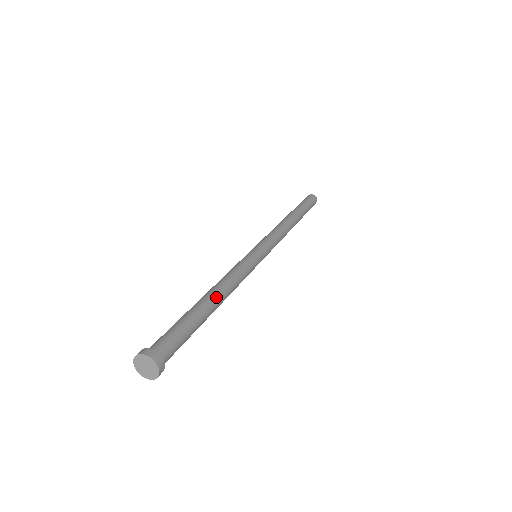
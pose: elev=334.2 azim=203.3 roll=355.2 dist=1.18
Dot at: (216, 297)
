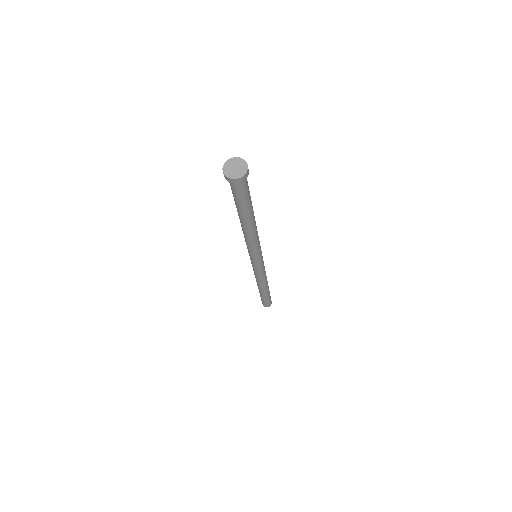
Dot at: occluded
